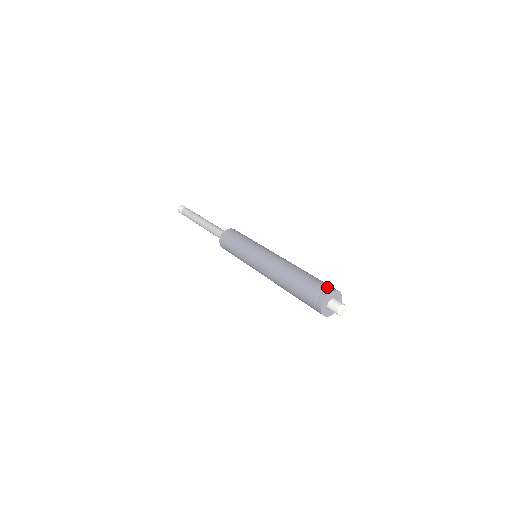
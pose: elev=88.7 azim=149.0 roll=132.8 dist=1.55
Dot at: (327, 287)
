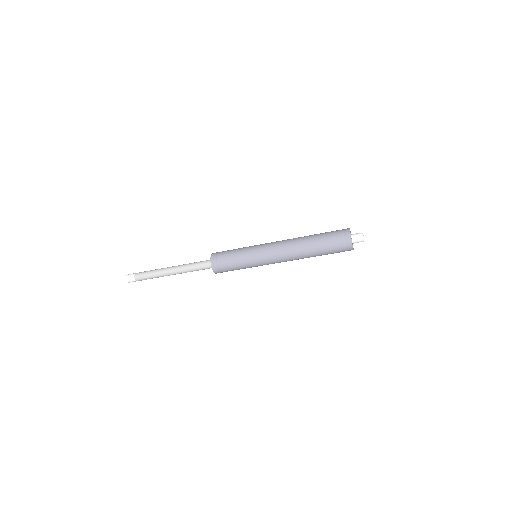
Dot at: (343, 229)
